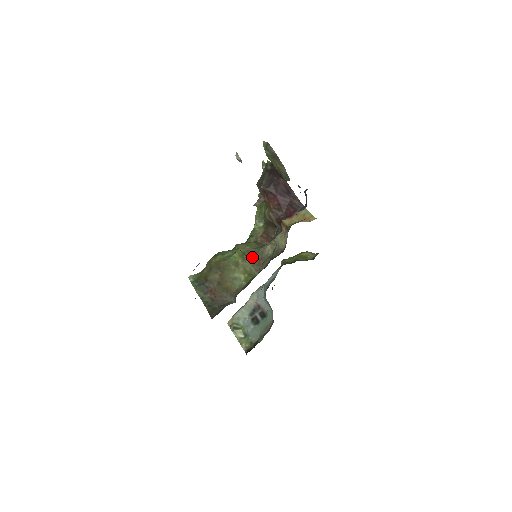
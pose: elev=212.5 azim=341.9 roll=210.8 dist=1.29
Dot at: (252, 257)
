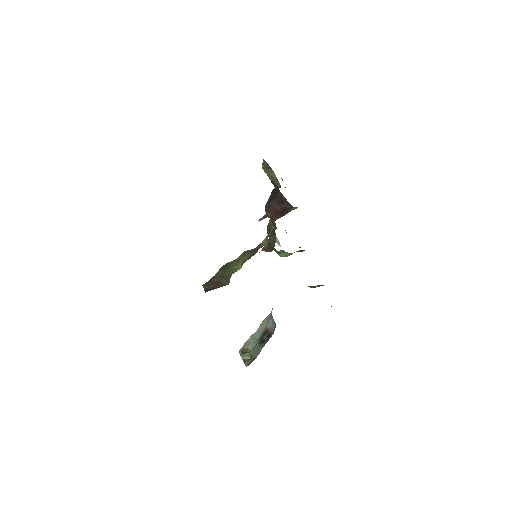
Dot at: (251, 252)
